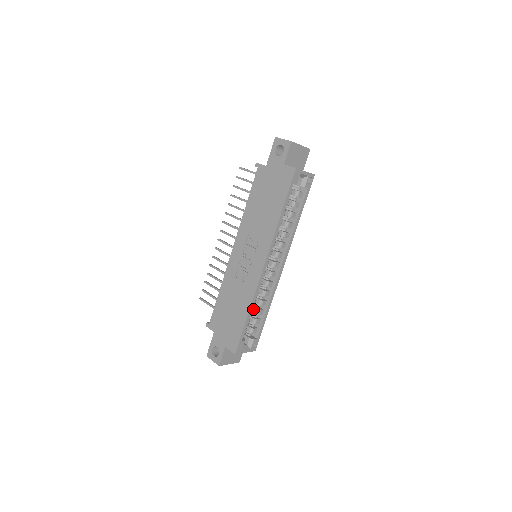
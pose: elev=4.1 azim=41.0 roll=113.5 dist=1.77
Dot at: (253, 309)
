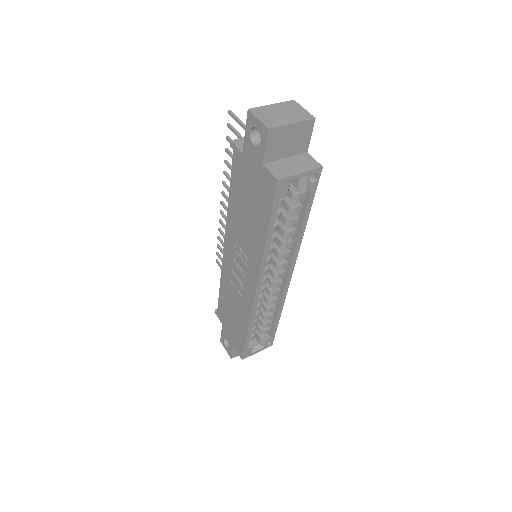
Dot at: (260, 313)
